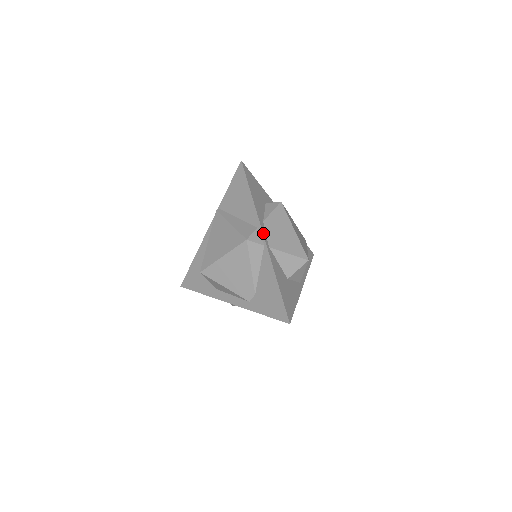
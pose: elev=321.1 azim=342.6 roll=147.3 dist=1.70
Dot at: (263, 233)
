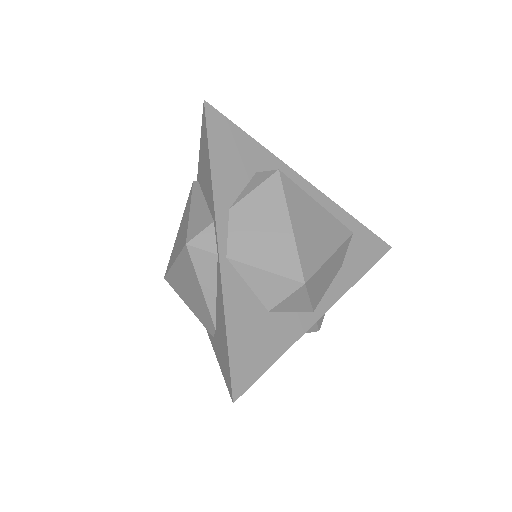
Dot at: (218, 232)
